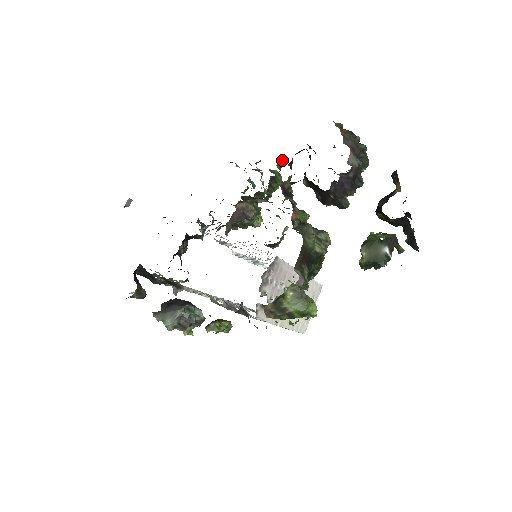
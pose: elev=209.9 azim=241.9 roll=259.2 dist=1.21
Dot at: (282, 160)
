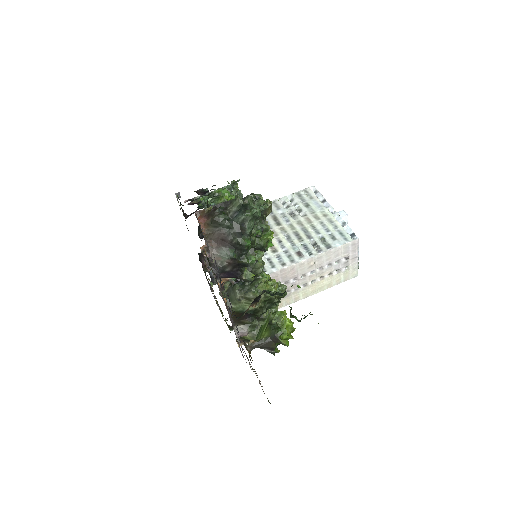
Dot at: occluded
